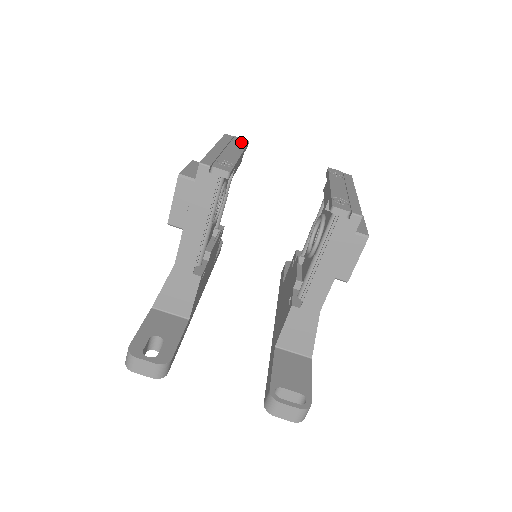
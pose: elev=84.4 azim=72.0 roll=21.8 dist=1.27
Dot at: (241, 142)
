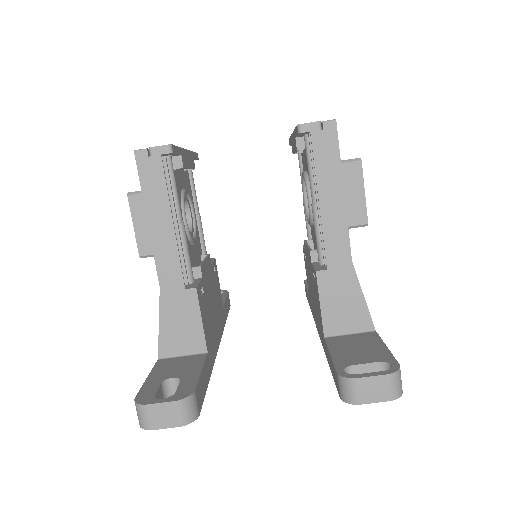
Dot at: occluded
